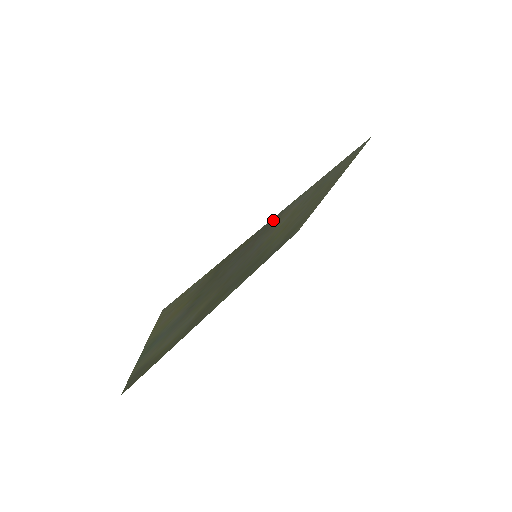
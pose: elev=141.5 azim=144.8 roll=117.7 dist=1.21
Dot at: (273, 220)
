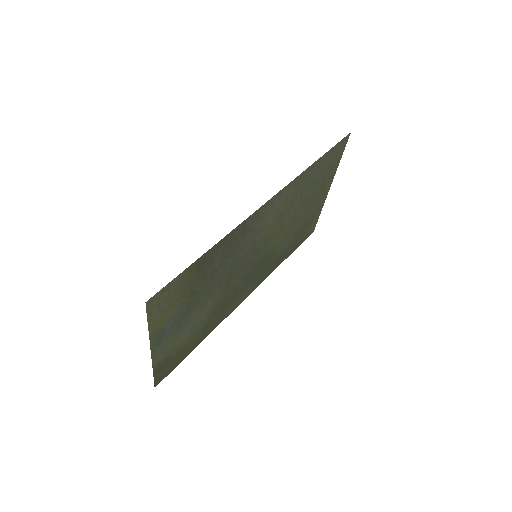
Dot at: (249, 221)
